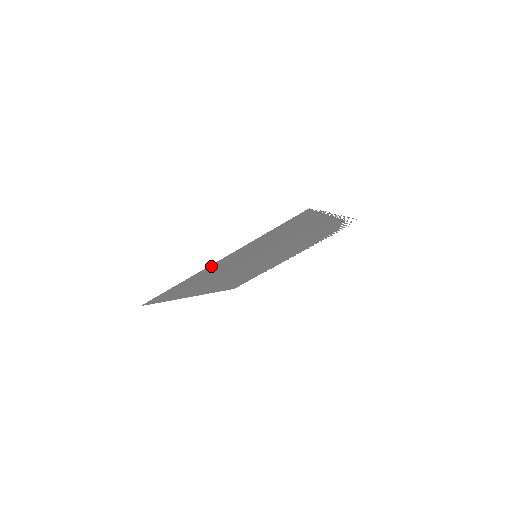
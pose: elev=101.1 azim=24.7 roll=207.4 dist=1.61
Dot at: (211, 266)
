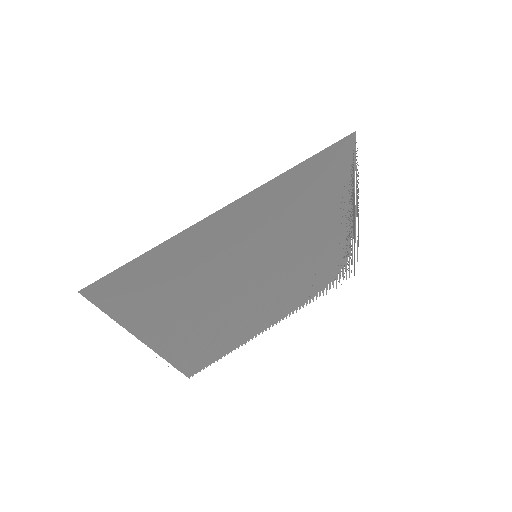
Dot at: (209, 222)
